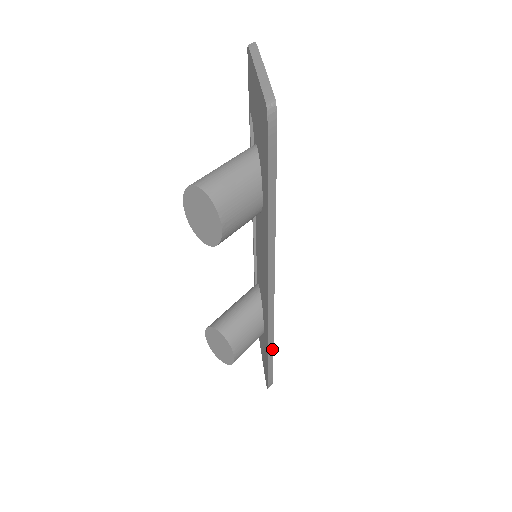
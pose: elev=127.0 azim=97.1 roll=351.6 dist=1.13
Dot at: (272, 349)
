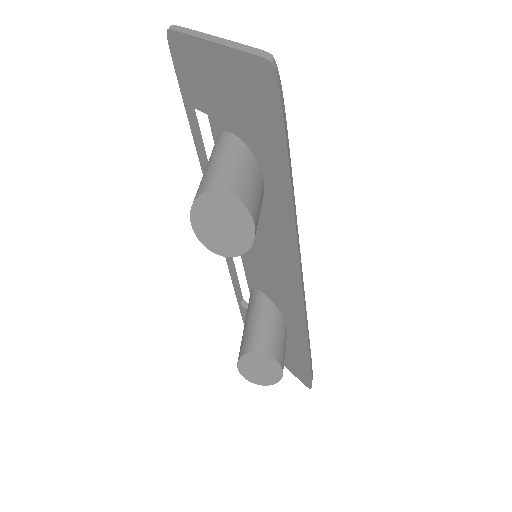
Dot at: (309, 342)
